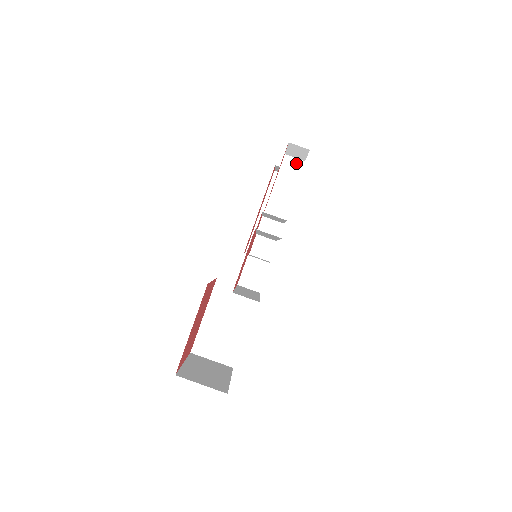
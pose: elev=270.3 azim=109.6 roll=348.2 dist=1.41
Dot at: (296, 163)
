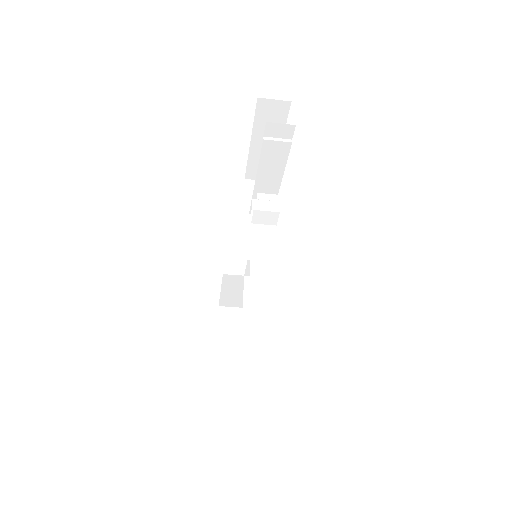
Dot at: (284, 129)
